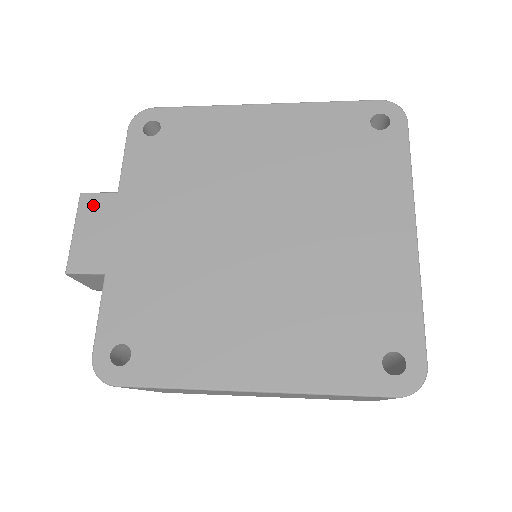
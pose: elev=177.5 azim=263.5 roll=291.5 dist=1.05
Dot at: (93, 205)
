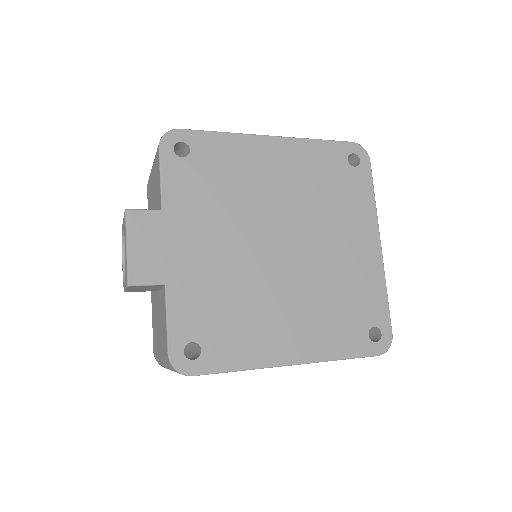
Dot at: (141, 222)
